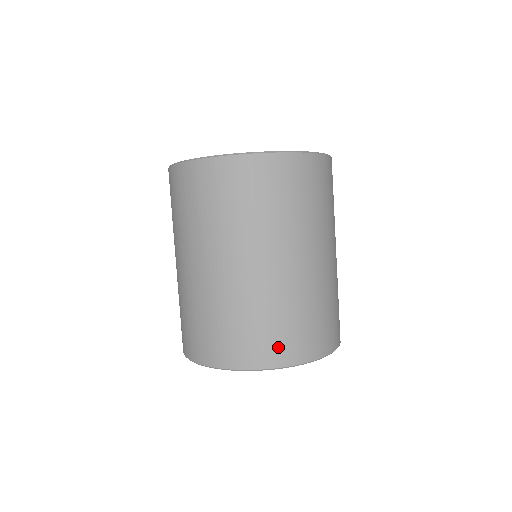
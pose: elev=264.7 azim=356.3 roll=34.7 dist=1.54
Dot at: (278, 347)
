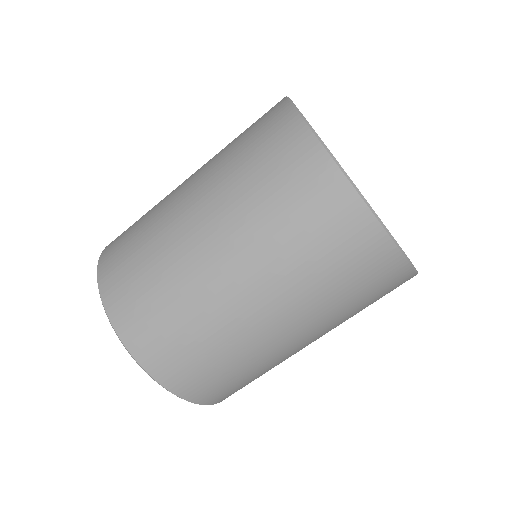
Dot at: (217, 392)
